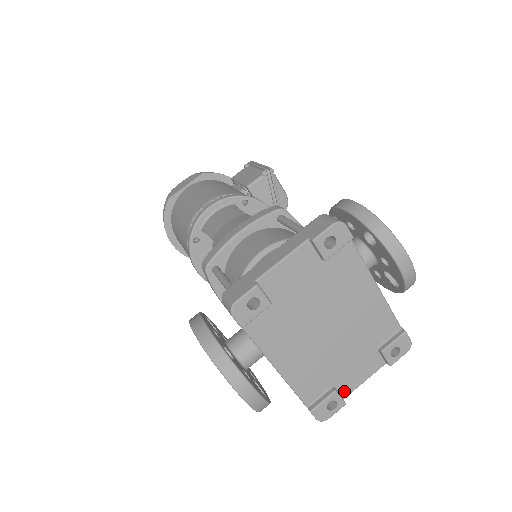
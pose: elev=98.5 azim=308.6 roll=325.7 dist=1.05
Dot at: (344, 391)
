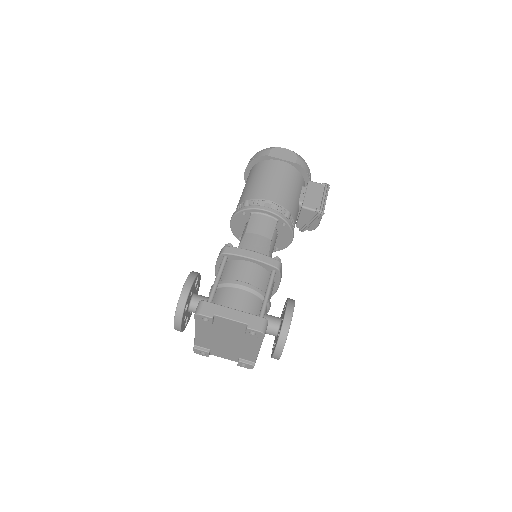
Dot at: (213, 353)
